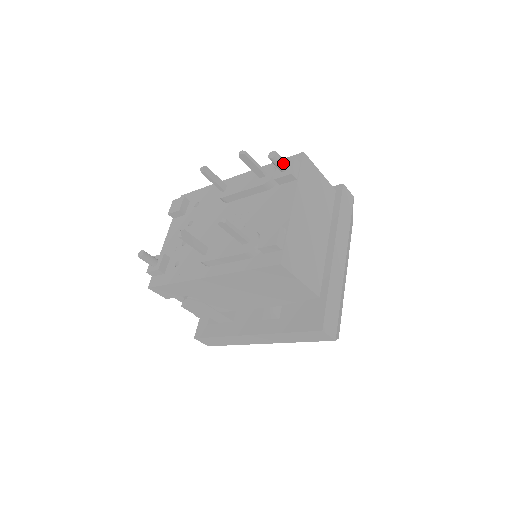
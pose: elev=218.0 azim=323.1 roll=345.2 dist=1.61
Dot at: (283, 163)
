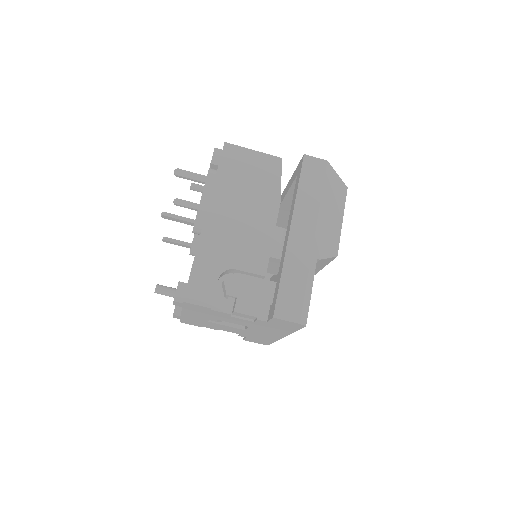
Dot at: (201, 186)
